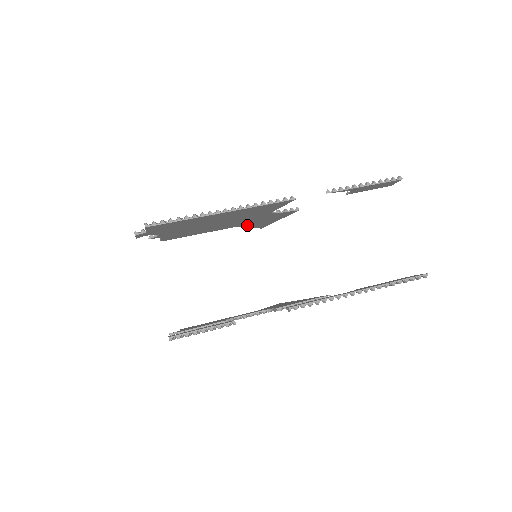
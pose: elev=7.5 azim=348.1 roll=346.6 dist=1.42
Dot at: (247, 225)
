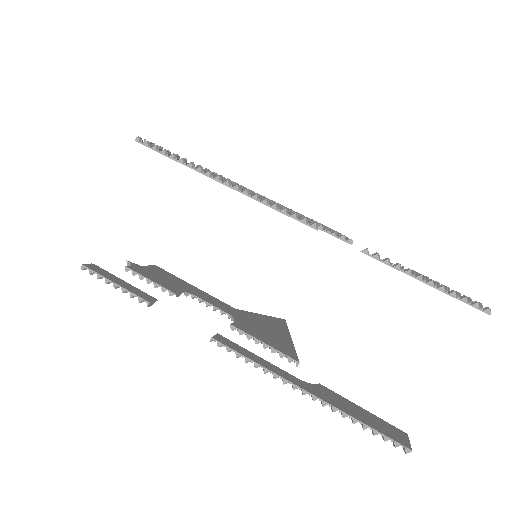
Dot at: occluded
